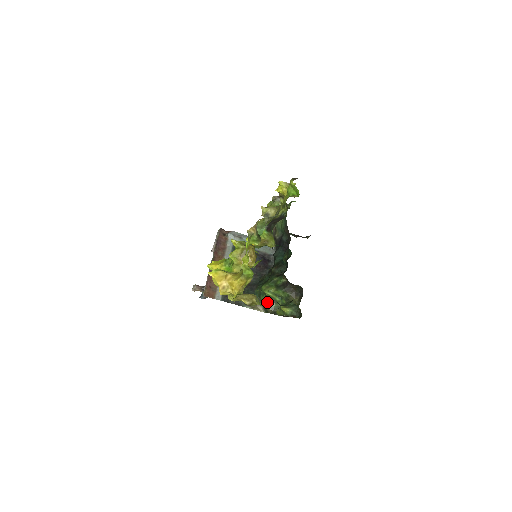
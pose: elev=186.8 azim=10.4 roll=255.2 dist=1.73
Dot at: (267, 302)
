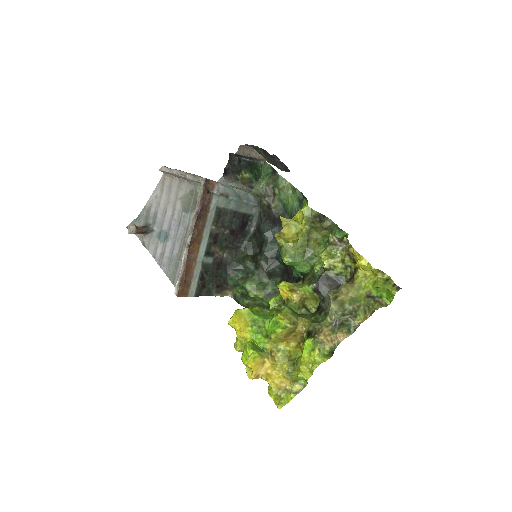
Dot at: (244, 297)
